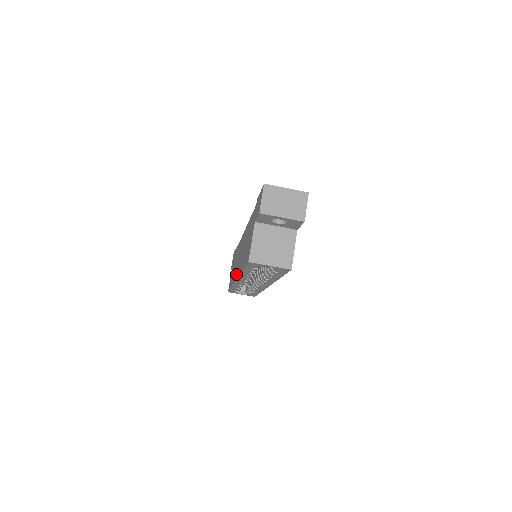
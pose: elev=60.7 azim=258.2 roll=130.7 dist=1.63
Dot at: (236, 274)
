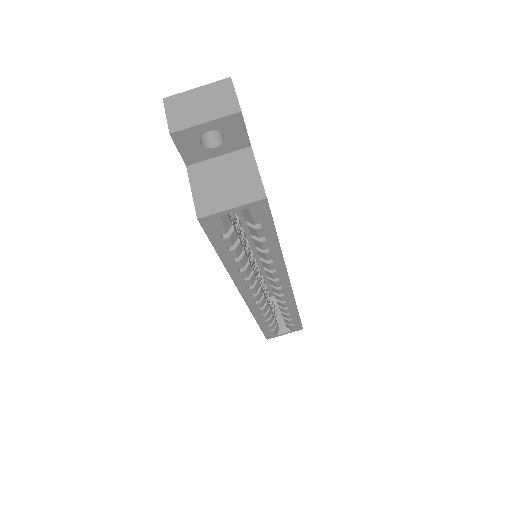
Dot at: occluded
